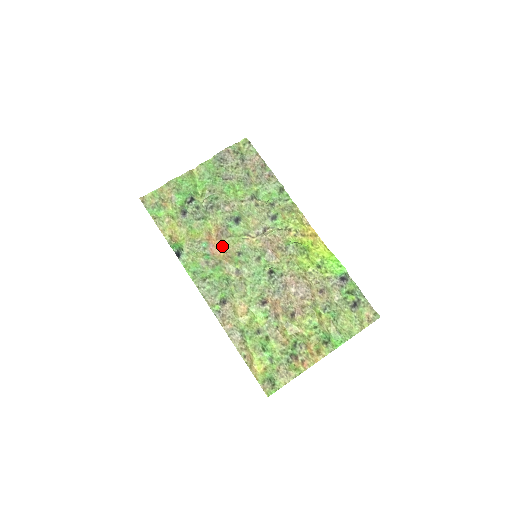
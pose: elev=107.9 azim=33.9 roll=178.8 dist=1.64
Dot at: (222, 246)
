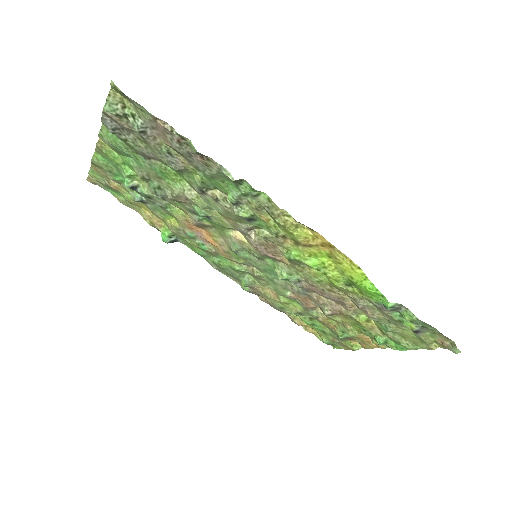
Dot at: (211, 237)
